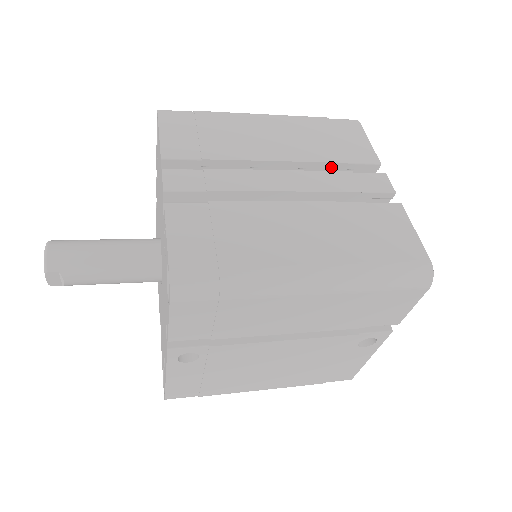
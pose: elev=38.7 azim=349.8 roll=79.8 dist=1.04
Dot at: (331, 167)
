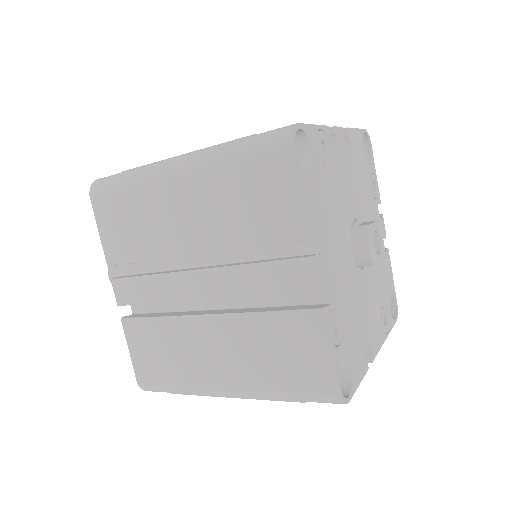
Dot at: (253, 246)
